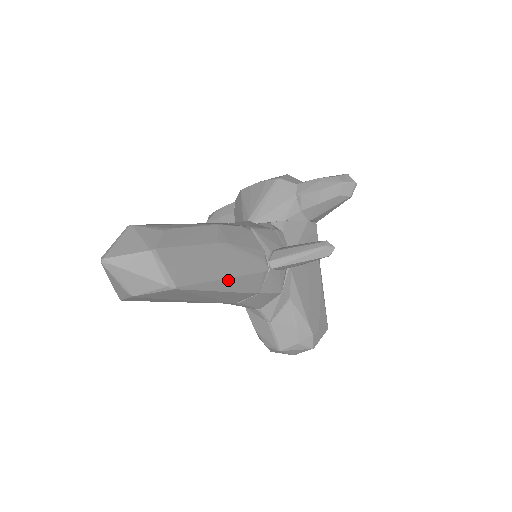
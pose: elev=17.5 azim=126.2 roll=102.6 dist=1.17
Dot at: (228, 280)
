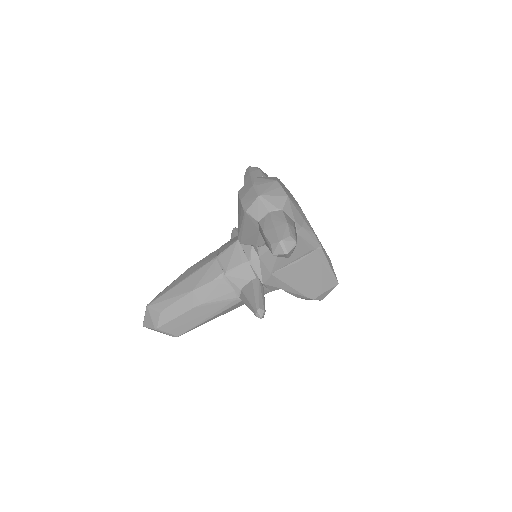
Dot at: (211, 319)
